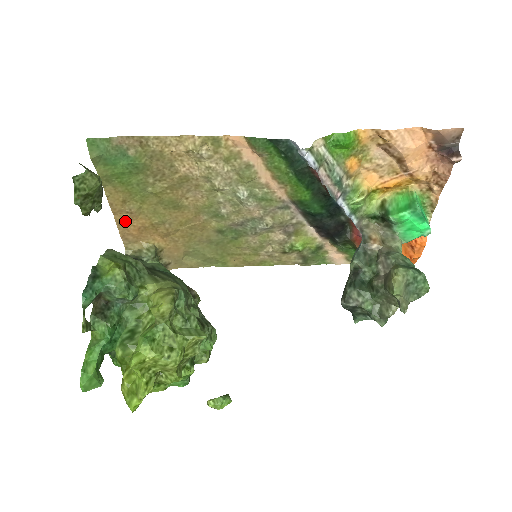
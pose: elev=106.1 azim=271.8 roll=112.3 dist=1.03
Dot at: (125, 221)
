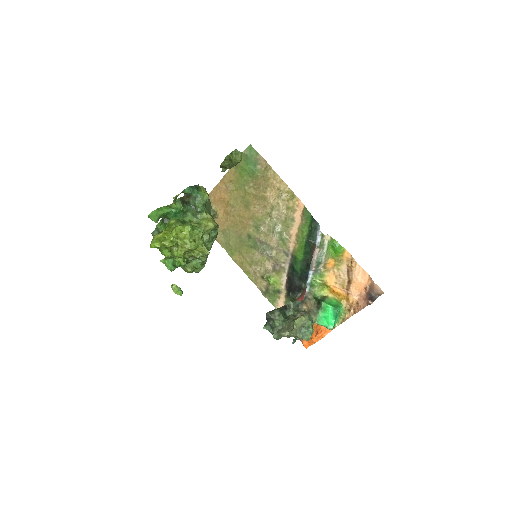
Dot at: (220, 189)
